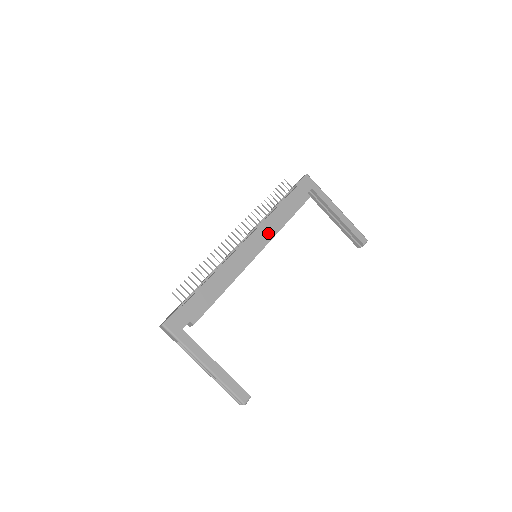
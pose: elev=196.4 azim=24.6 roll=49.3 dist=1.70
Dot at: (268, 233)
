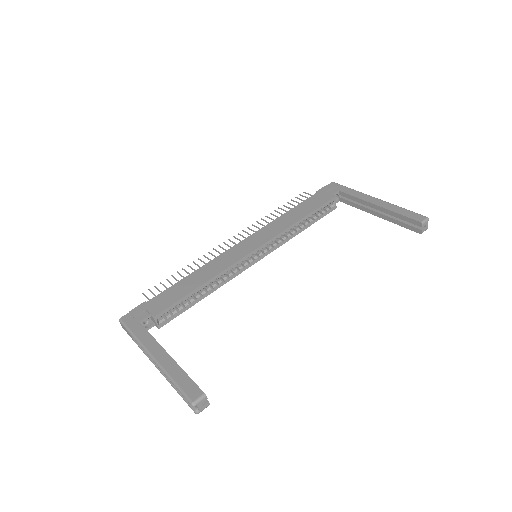
Dot at: (271, 232)
